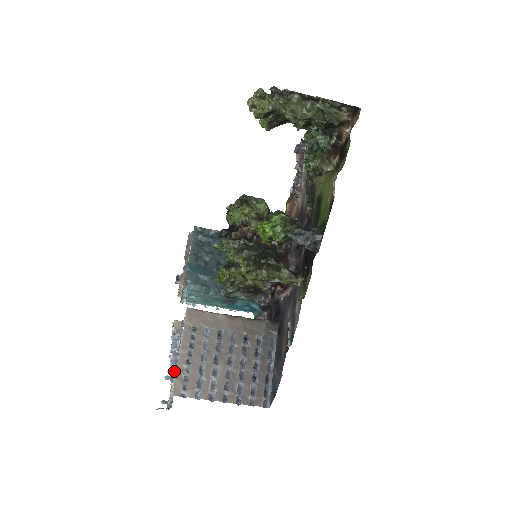
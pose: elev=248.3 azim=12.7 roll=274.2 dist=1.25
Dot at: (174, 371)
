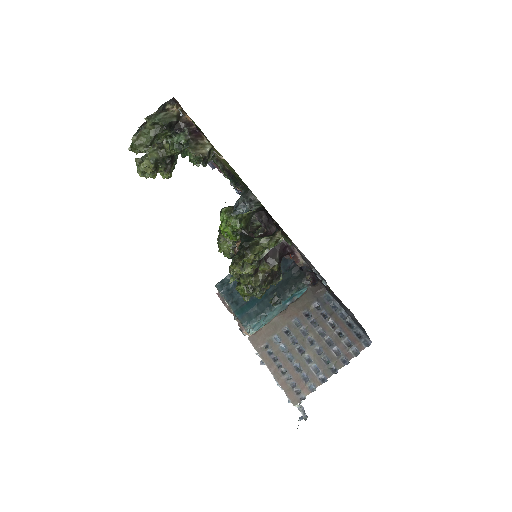
Dot at: occluded
